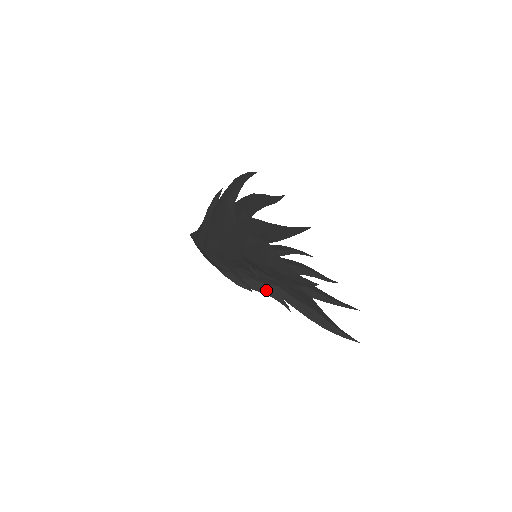
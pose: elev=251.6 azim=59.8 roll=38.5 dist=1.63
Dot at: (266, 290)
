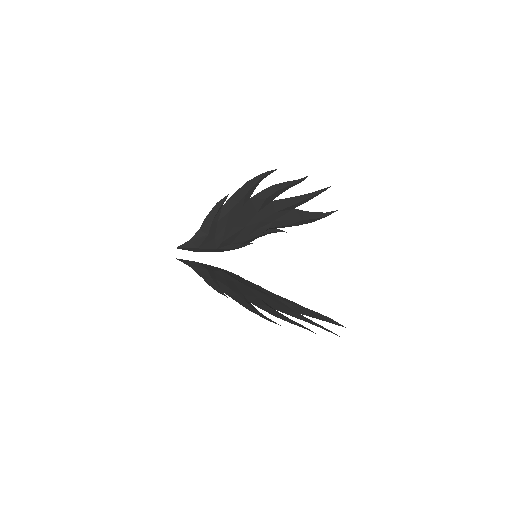
Dot at: (261, 236)
